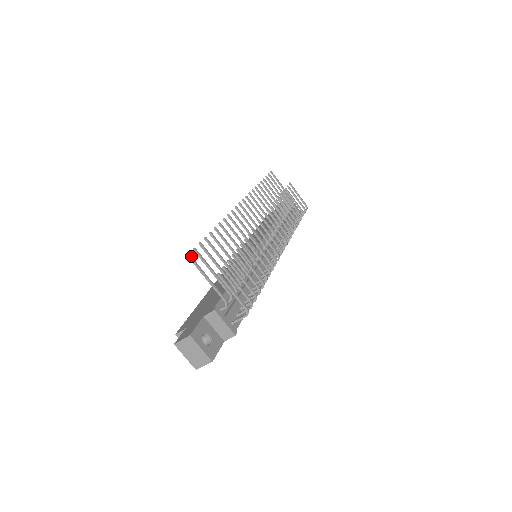
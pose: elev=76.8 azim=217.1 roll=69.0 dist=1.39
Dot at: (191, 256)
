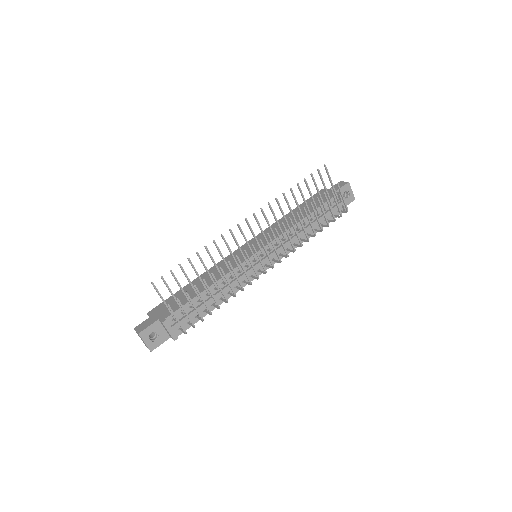
Dot at: occluded
